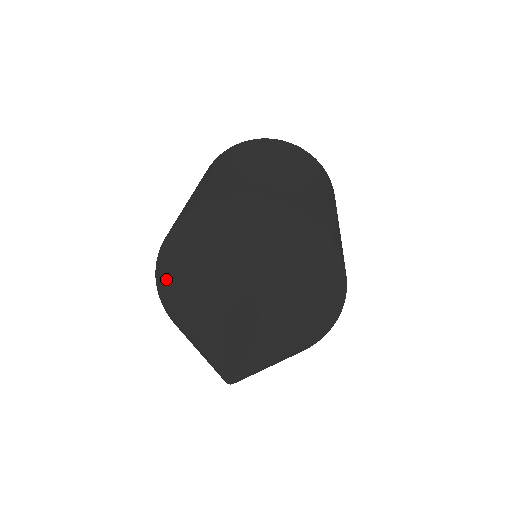
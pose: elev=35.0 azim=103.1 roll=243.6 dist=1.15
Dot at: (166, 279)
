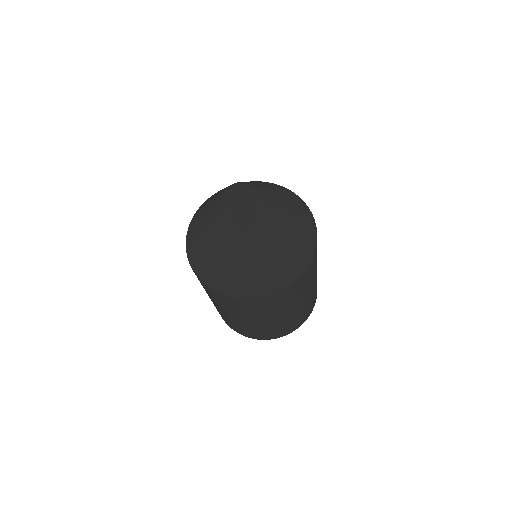
Dot at: (195, 219)
